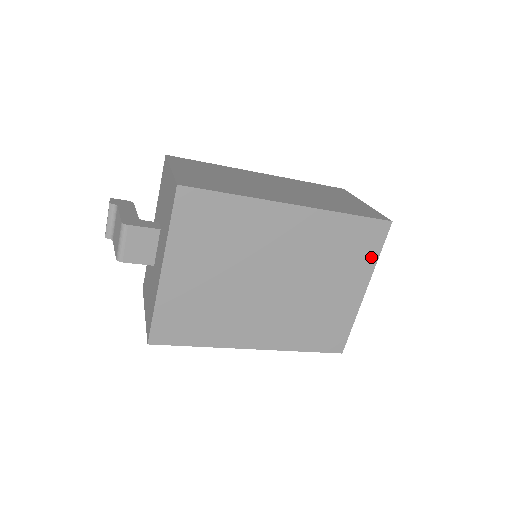
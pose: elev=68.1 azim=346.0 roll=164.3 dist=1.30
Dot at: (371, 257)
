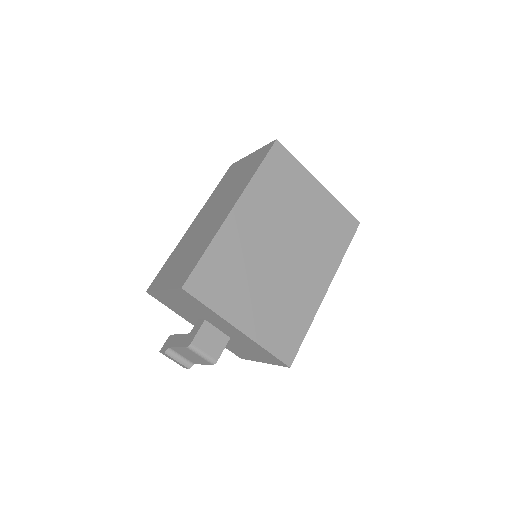
Dot at: (296, 167)
